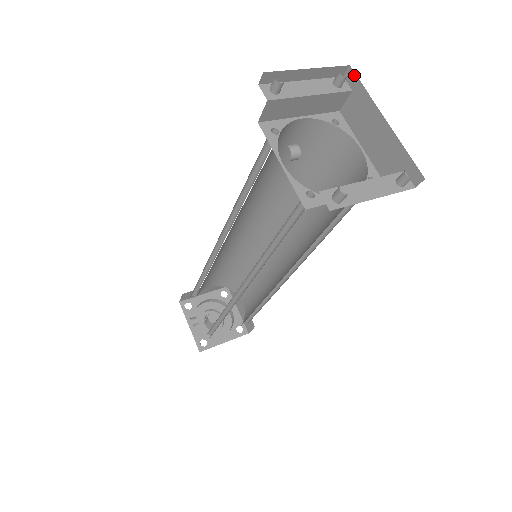
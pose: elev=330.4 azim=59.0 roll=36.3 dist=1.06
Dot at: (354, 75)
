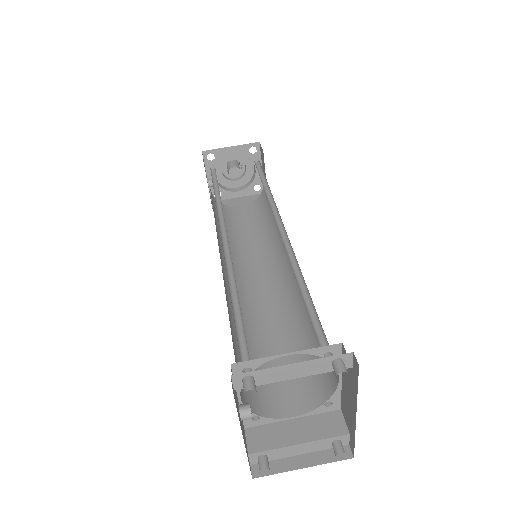
Dot at: (357, 373)
